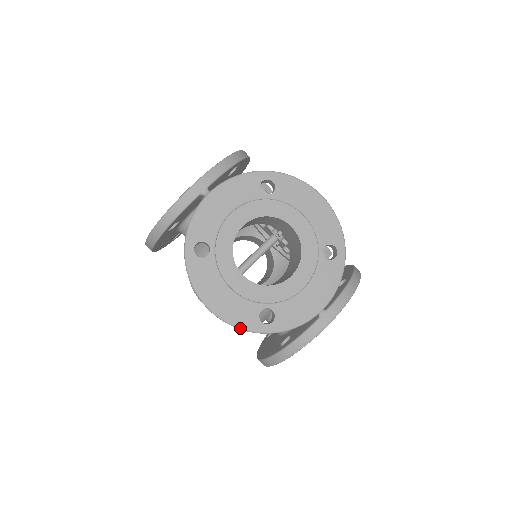
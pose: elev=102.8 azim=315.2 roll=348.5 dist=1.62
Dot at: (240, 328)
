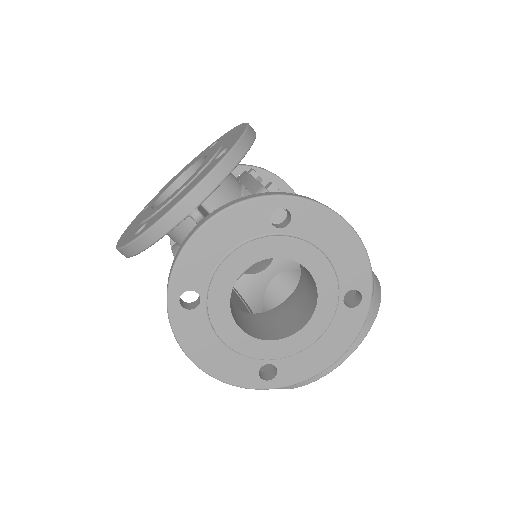
Dot at: occluded
